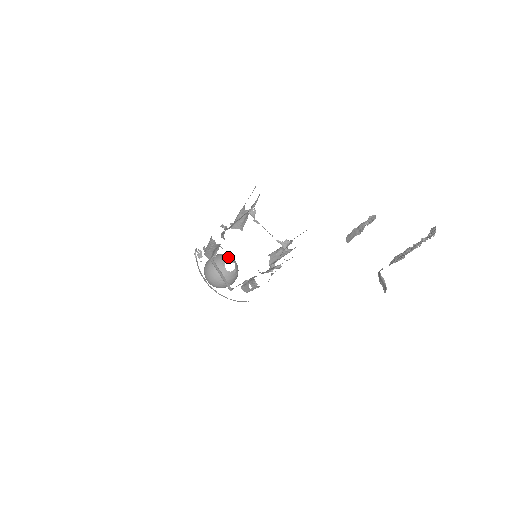
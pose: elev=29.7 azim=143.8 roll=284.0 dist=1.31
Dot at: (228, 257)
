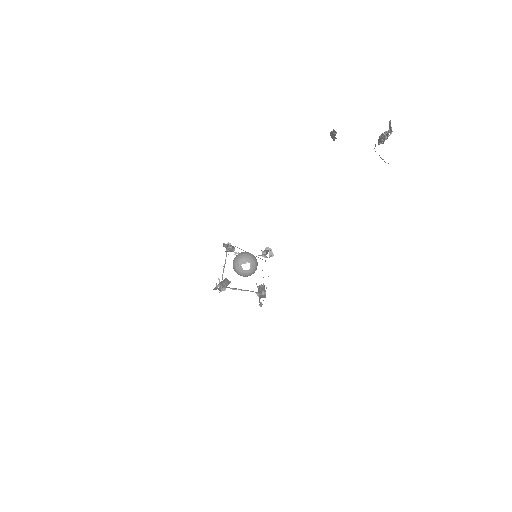
Dot at: (241, 261)
